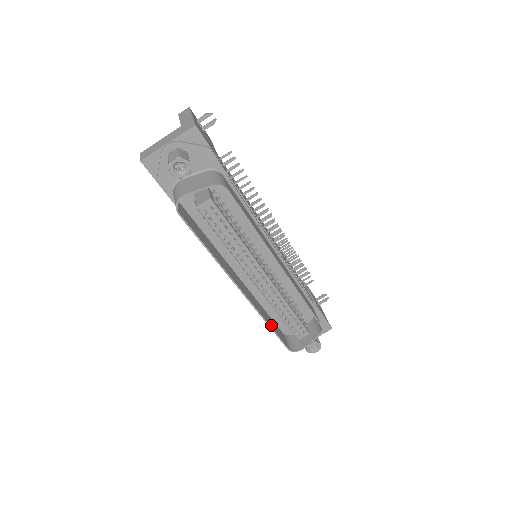
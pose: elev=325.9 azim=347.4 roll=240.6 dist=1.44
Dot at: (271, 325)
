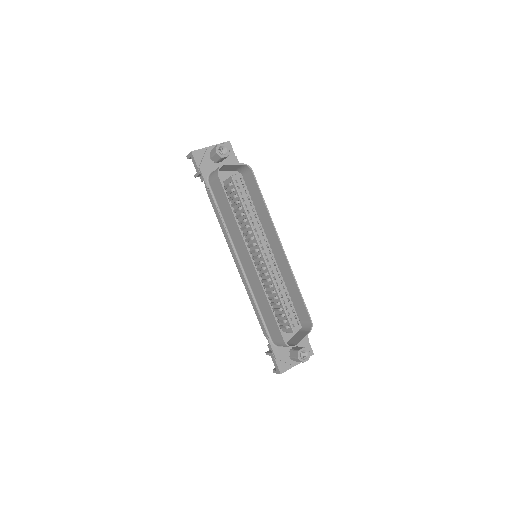
Dot at: (270, 311)
